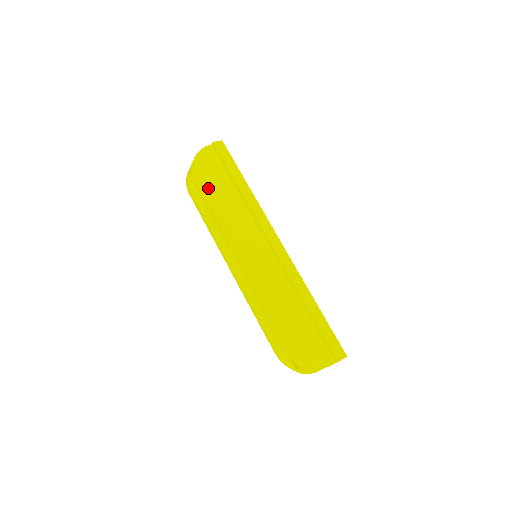
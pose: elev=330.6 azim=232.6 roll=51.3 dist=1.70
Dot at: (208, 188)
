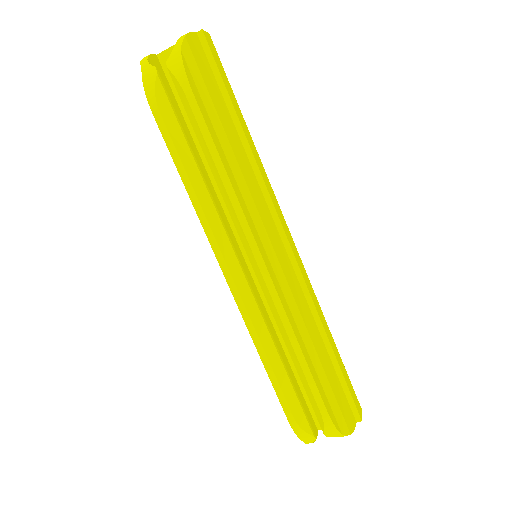
Dot at: (208, 116)
